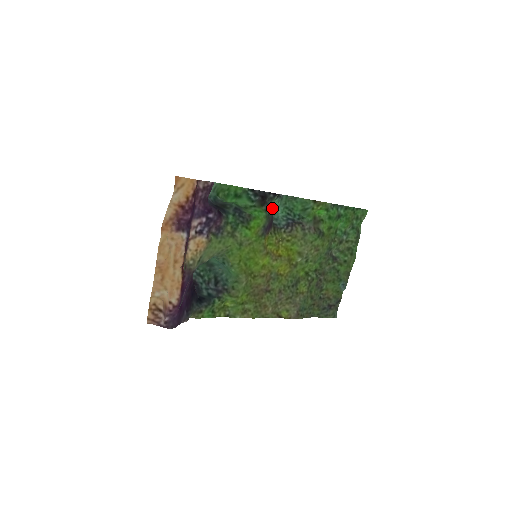
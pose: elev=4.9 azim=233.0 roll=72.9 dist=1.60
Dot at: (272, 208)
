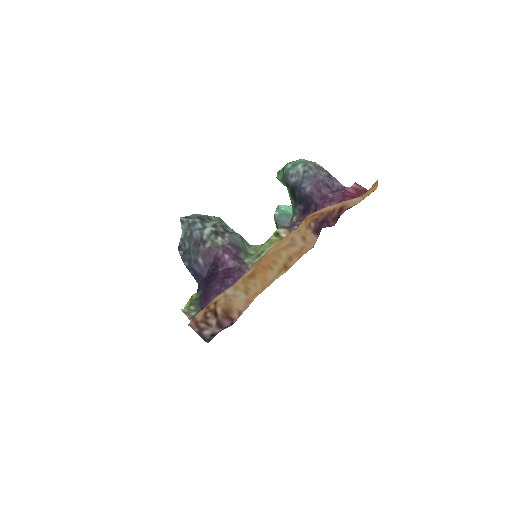
Dot at: occluded
